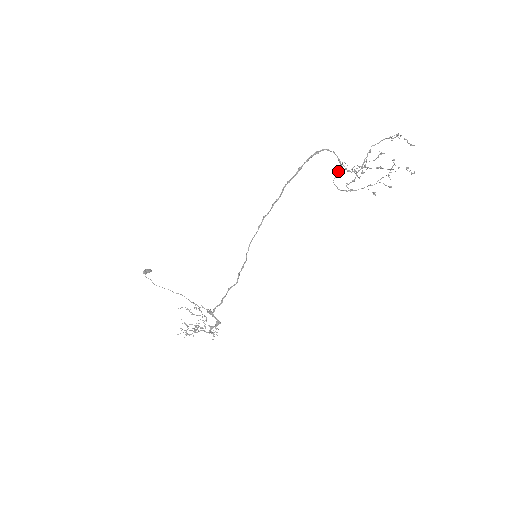
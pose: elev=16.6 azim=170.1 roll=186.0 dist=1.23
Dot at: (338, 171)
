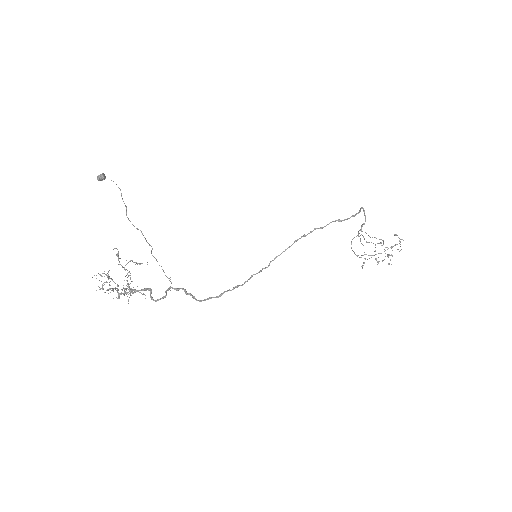
Dot at: occluded
